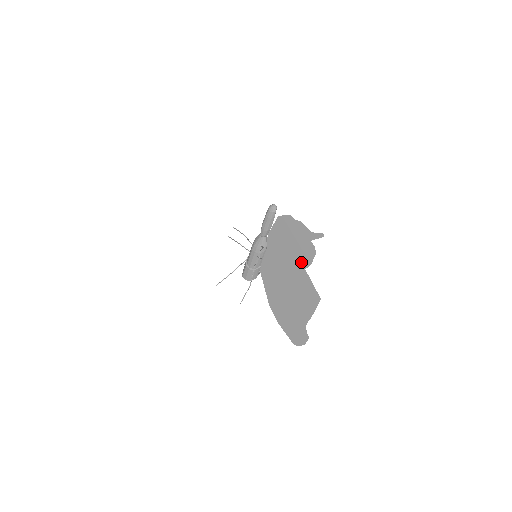
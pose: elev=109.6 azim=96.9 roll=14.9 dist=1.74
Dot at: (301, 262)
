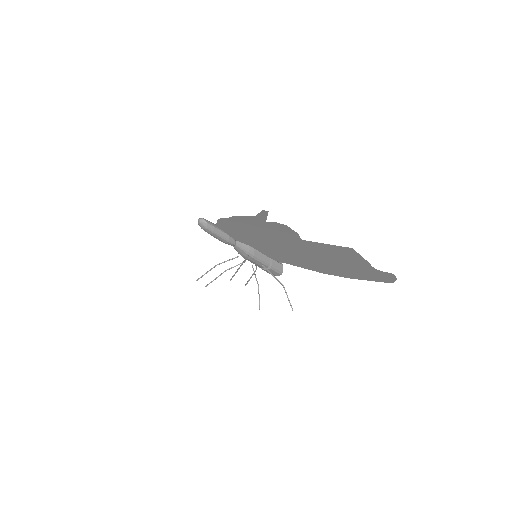
Dot at: (289, 238)
